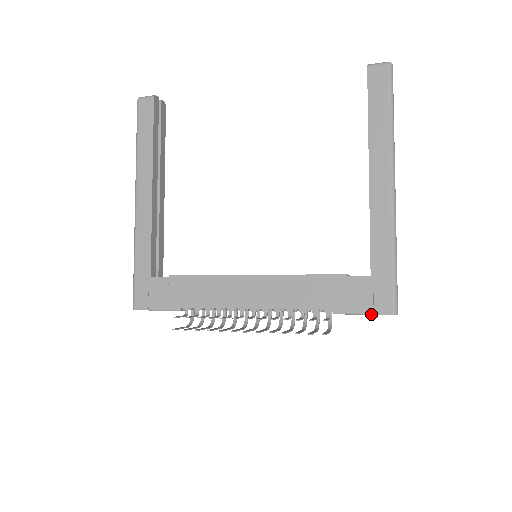
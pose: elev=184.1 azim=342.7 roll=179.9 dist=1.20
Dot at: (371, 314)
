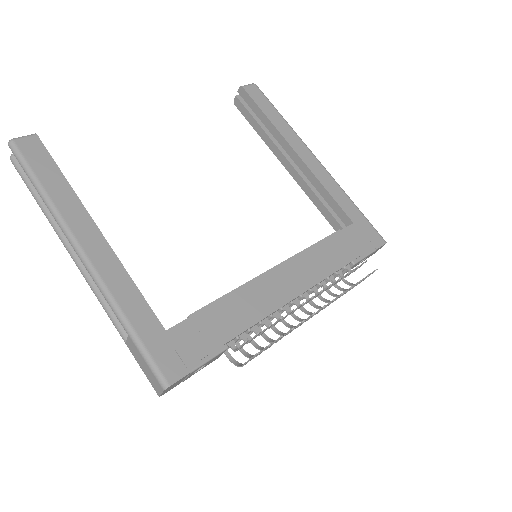
Dot at: (375, 250)
